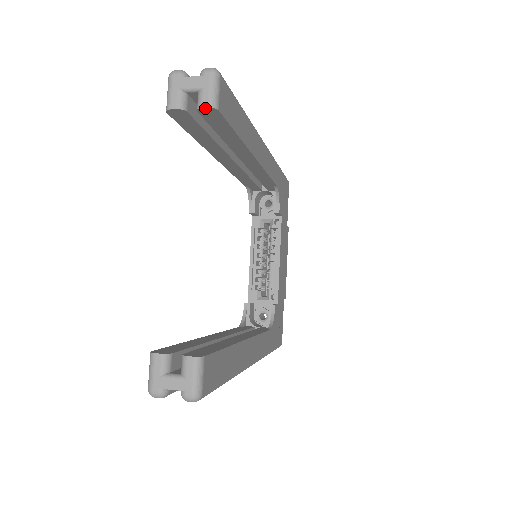
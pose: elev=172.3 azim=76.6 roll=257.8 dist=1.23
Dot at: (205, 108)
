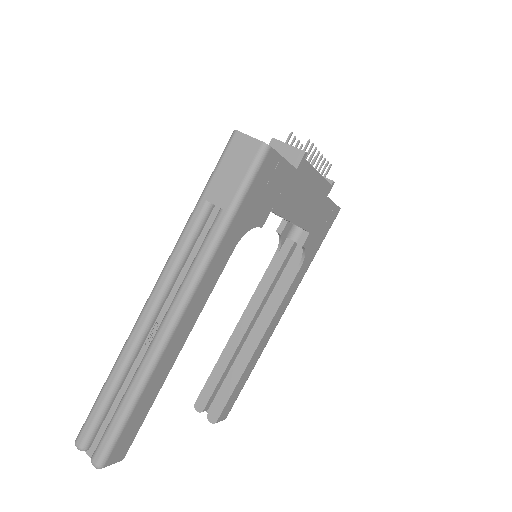
Dot at: occluded
